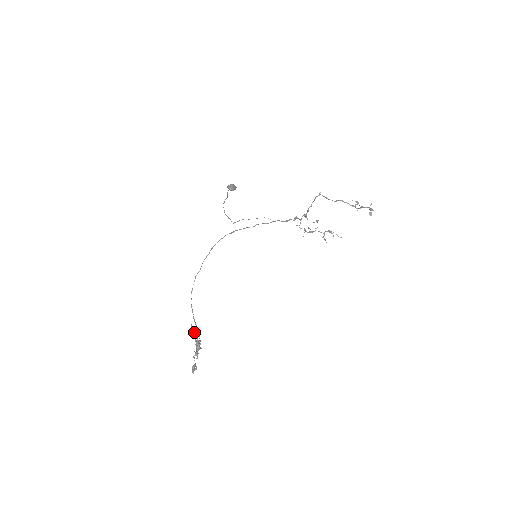
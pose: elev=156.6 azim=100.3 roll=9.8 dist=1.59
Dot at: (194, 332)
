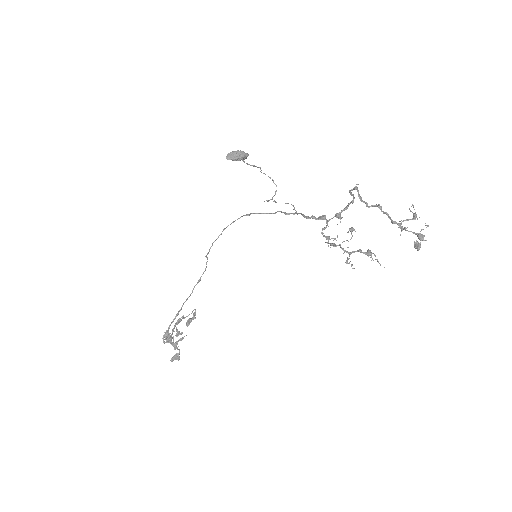
Dot at: (194, 318)
